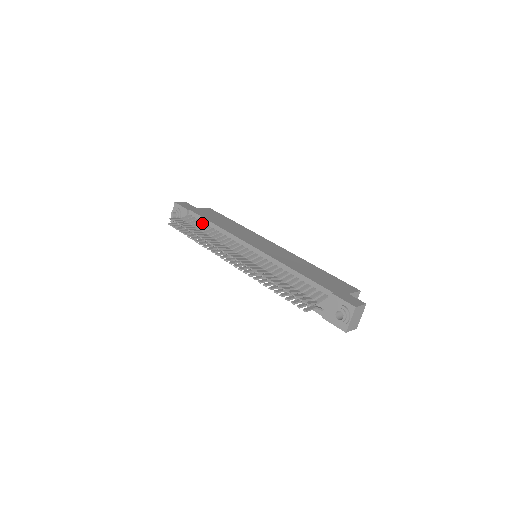
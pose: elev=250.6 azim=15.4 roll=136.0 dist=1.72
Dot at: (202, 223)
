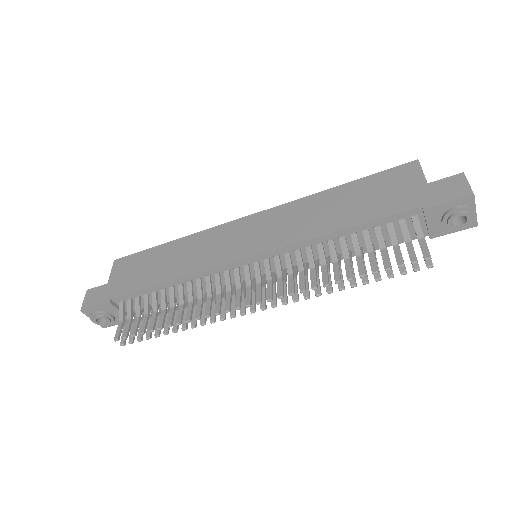
Dot at: (148, 296)
